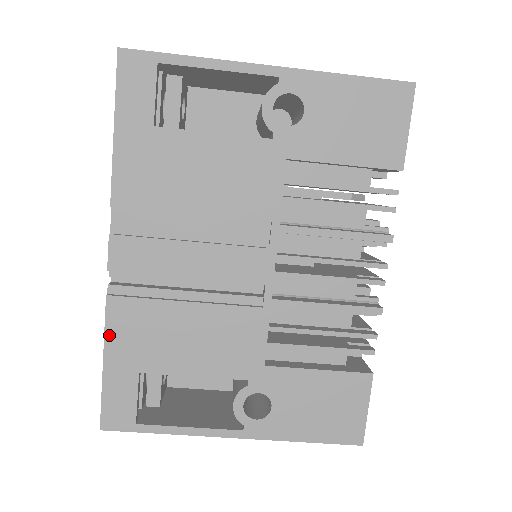
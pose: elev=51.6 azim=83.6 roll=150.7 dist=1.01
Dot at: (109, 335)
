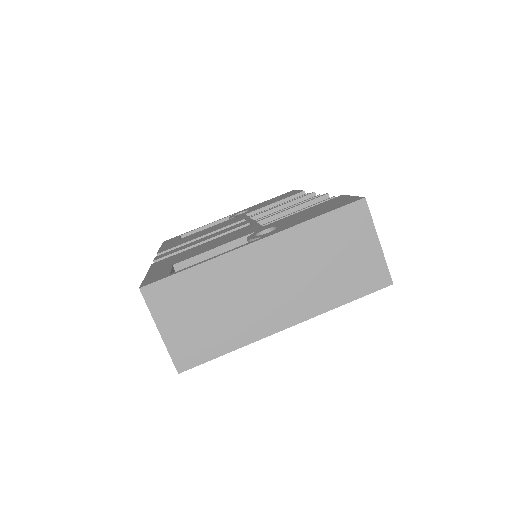
Dot at: occluded
